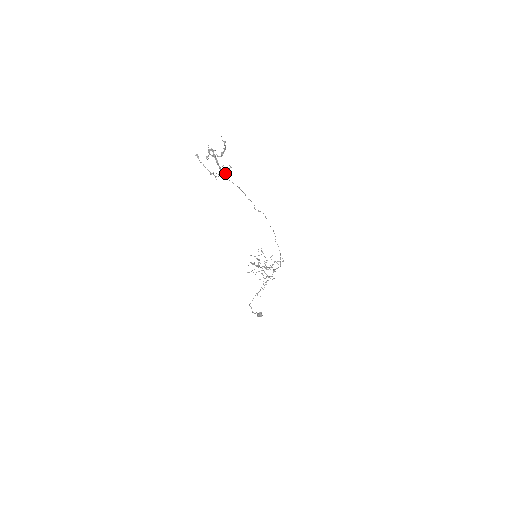
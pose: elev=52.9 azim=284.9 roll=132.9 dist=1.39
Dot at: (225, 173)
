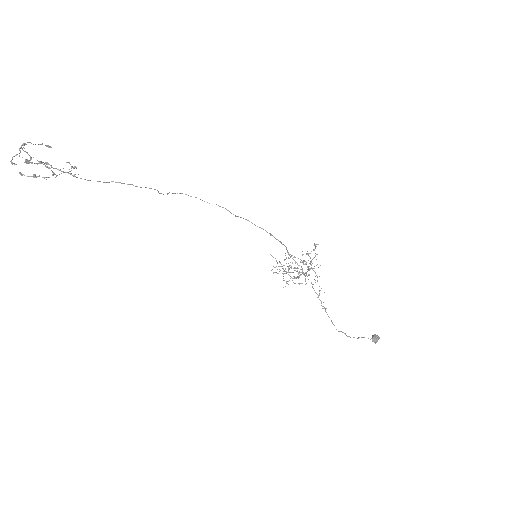
Dot at: (68, 172)
